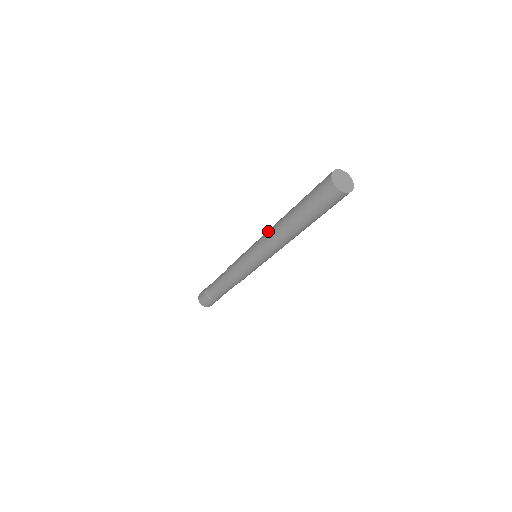
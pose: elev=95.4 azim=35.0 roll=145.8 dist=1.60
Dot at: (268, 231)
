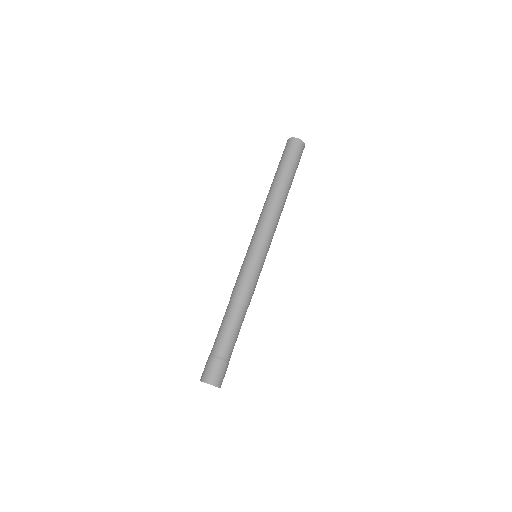
Dot at: (260, 215)
